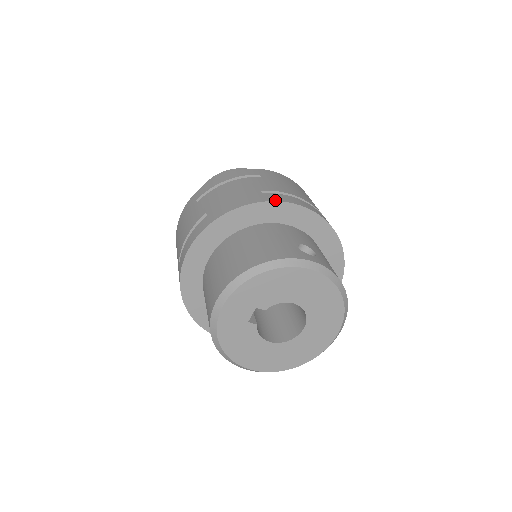
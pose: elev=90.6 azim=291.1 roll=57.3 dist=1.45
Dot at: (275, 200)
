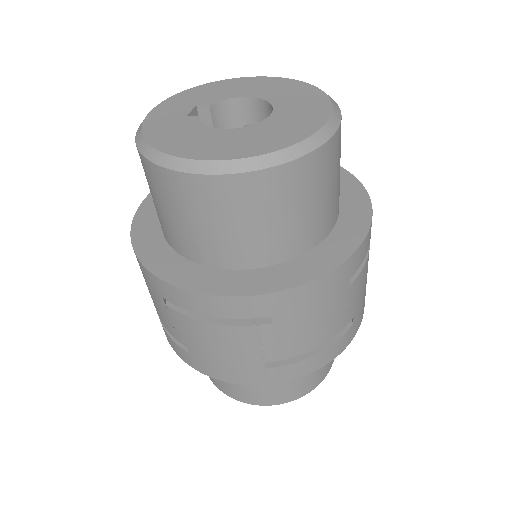
Dot at: occluded
